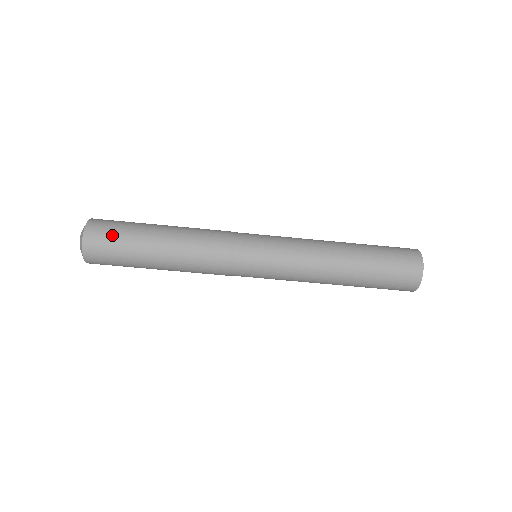
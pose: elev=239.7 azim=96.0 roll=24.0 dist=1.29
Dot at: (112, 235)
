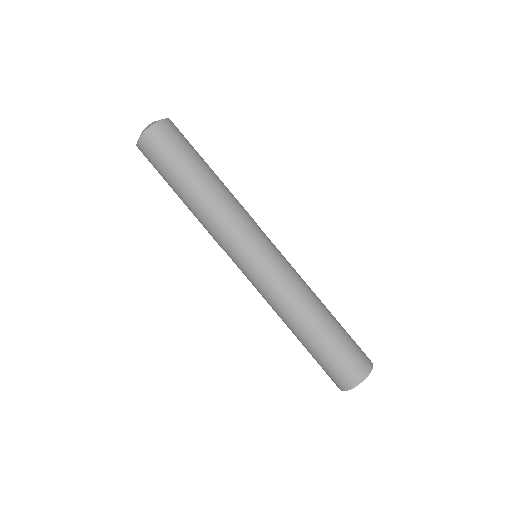
Dot at: (166, 148)
